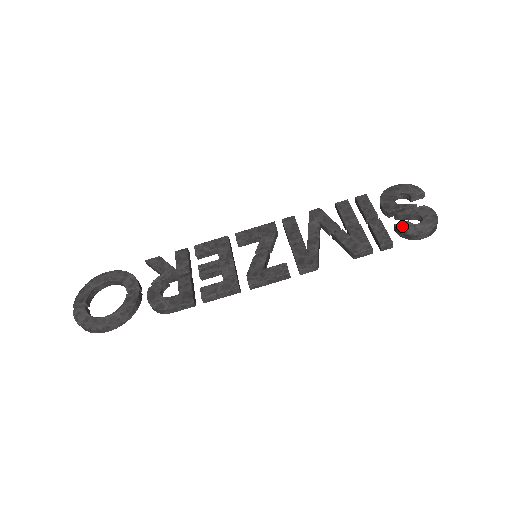
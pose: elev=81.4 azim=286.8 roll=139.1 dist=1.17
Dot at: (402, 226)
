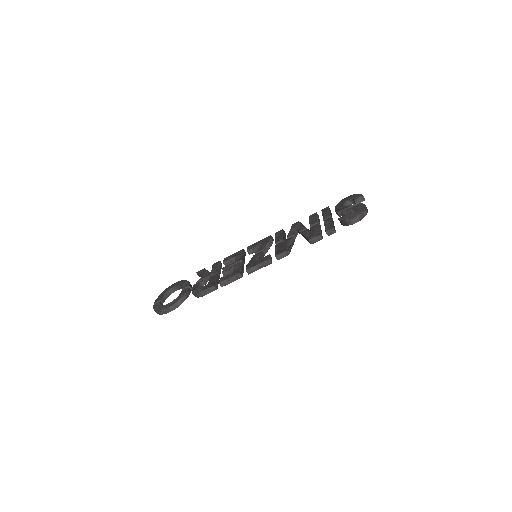
Dot at: (342, 218)
